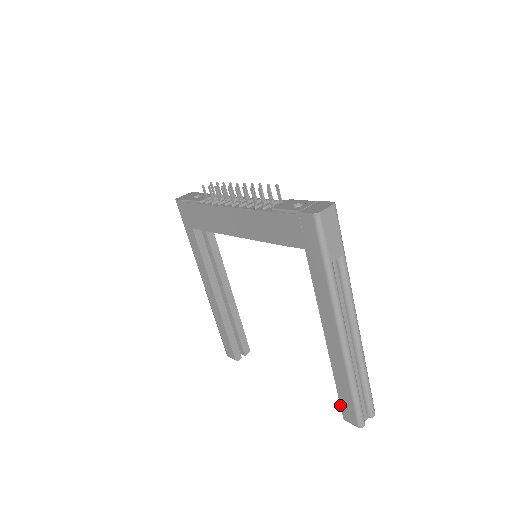
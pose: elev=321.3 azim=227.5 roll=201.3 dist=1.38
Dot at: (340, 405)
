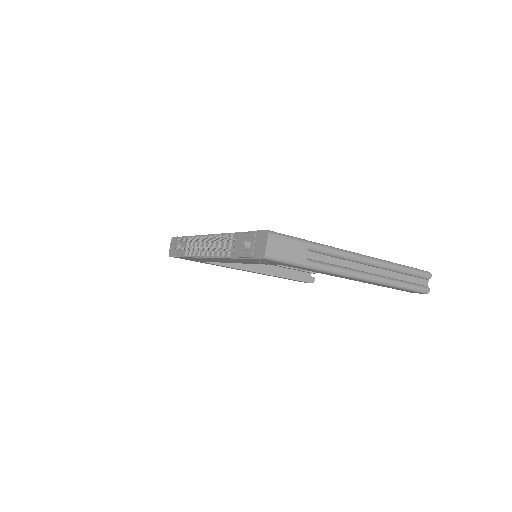
Dot at: occluded
